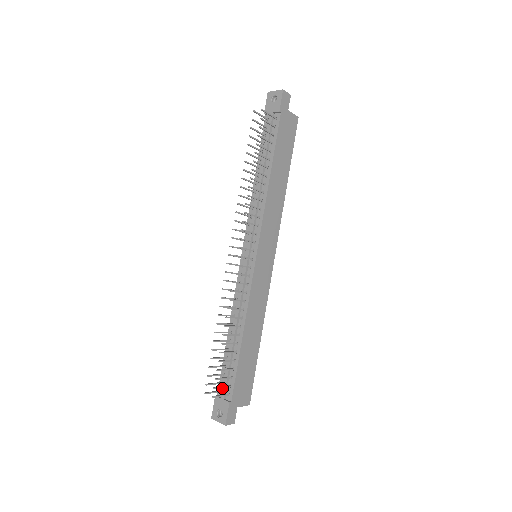
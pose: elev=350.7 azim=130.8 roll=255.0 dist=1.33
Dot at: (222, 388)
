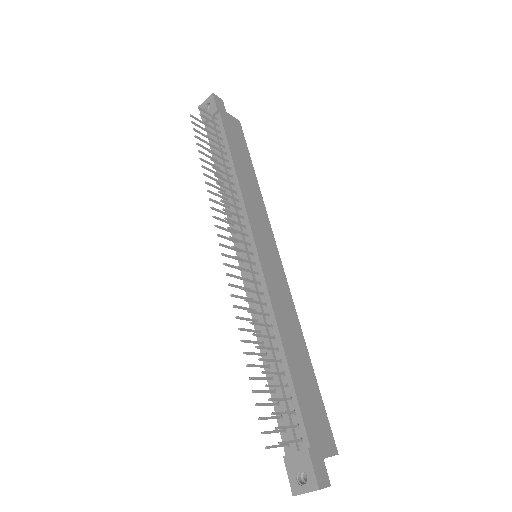
Dot at: (288, 436)
